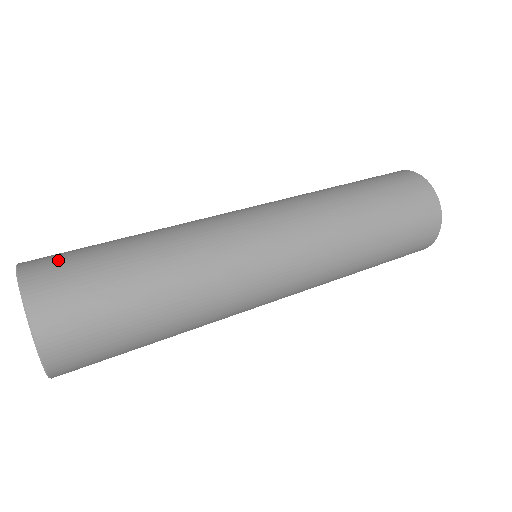
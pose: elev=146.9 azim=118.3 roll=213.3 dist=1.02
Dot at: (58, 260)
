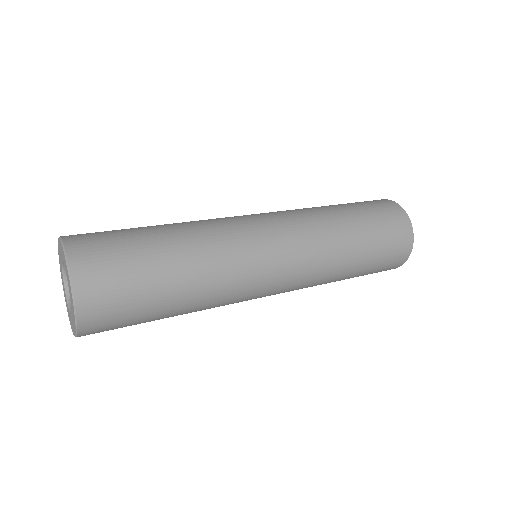
Dot at: (96, 237)
